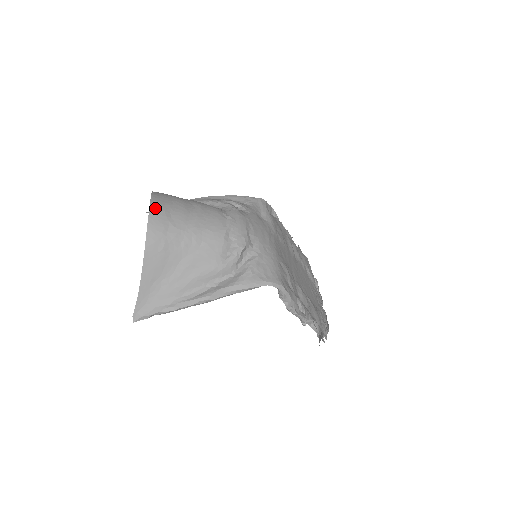
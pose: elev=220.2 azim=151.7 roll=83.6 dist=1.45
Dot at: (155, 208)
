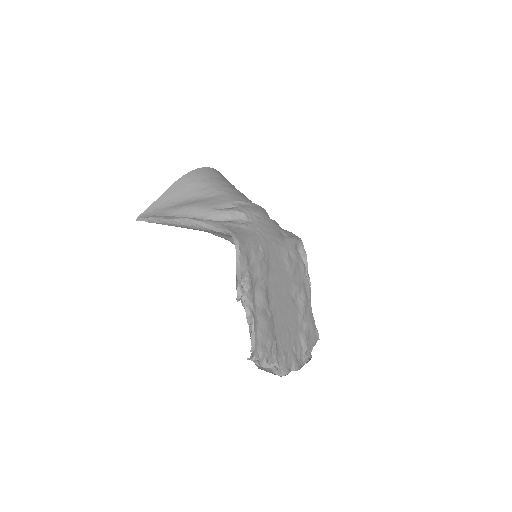
Dot at: (210, 169)
